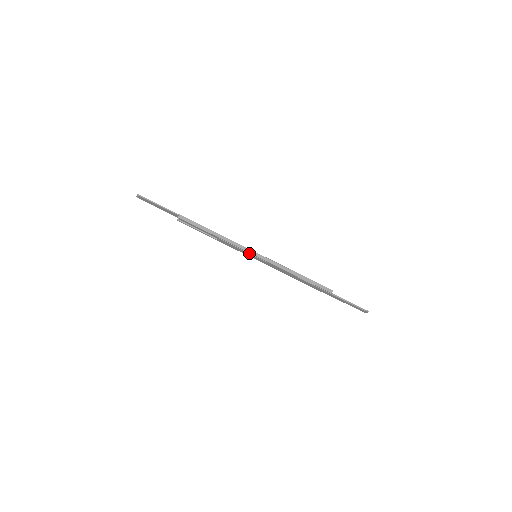
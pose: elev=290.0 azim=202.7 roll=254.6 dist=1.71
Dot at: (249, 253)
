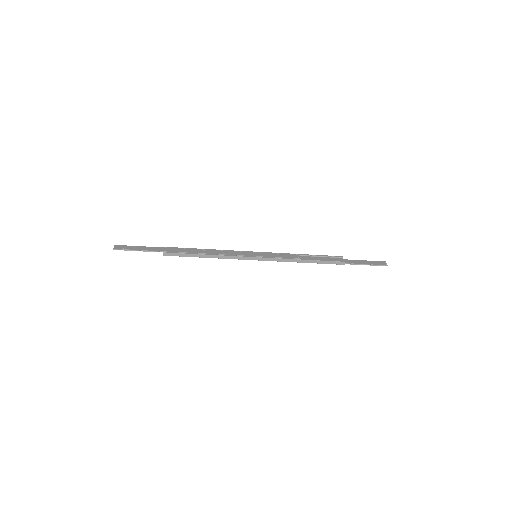
Dot at: (248, 259)
